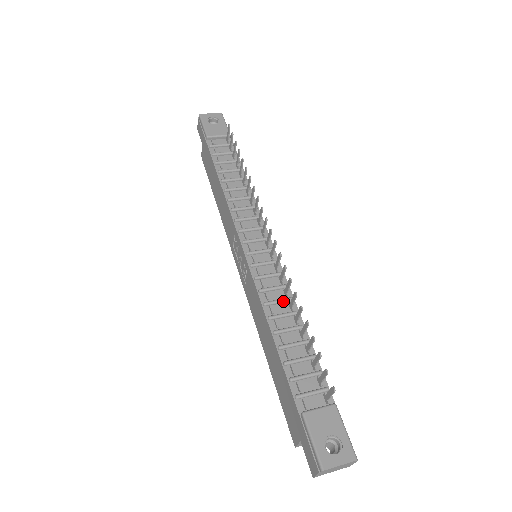
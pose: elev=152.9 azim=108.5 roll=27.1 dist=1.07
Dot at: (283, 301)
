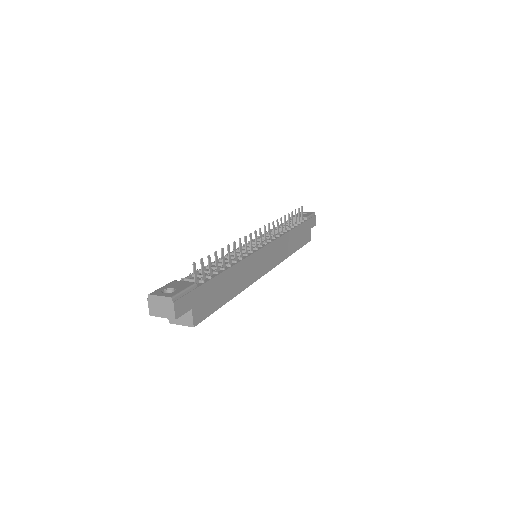
Dot at: occluded
